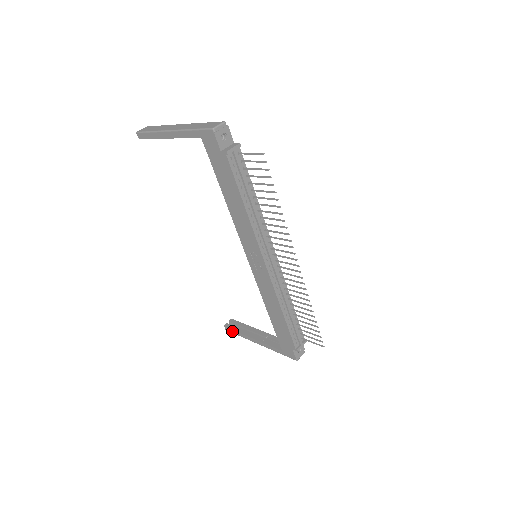
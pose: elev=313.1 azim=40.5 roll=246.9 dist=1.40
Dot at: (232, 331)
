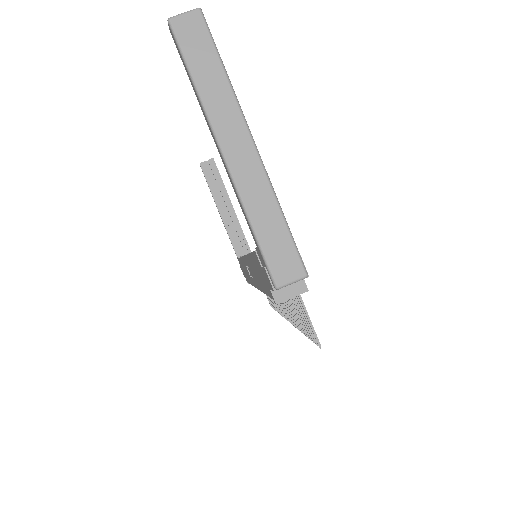
Dot at: (205, 178)
